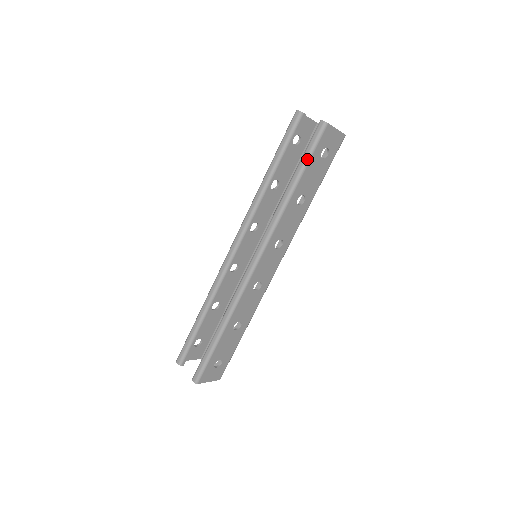
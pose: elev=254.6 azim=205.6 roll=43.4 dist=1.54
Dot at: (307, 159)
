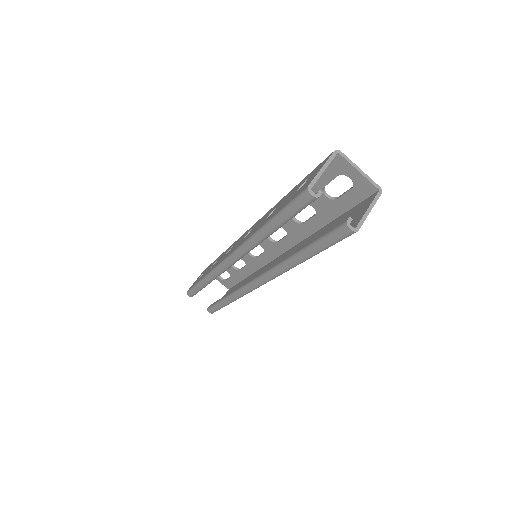
Dot at: (323, 250)
